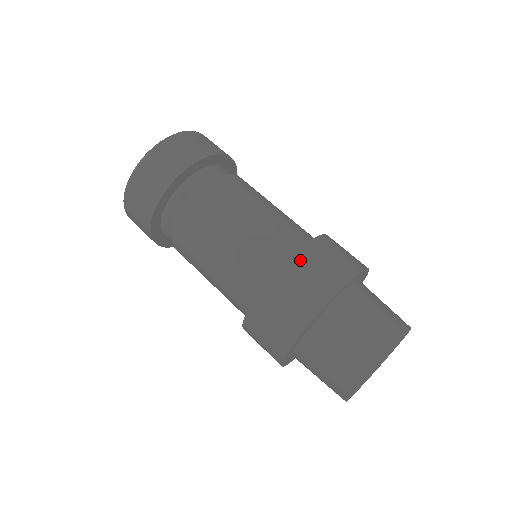
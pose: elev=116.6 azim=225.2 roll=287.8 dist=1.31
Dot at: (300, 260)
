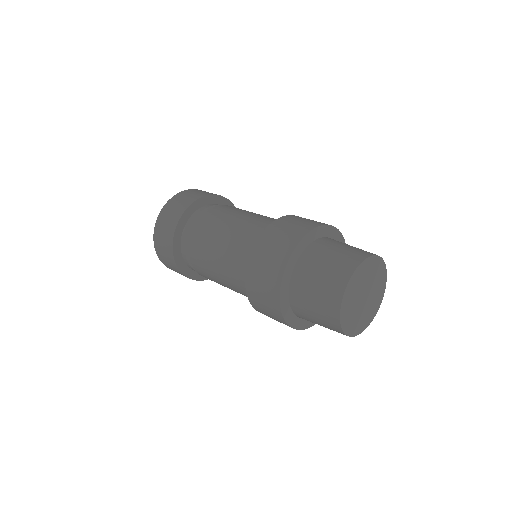
Dot at: occluded
